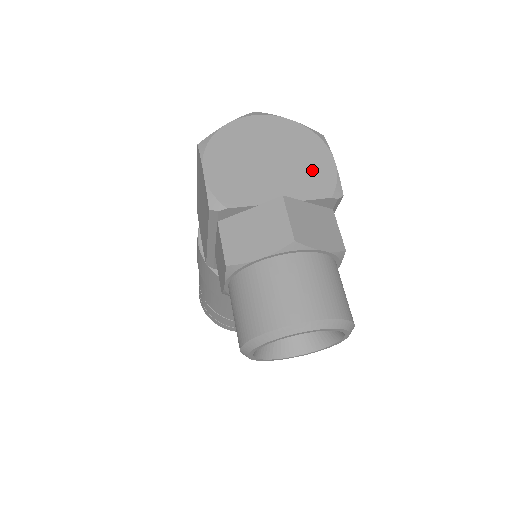
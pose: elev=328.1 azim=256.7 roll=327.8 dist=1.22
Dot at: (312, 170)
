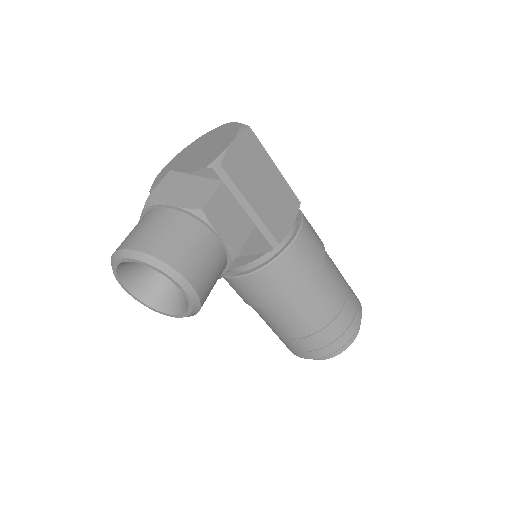
Dot at: (213, 152)
